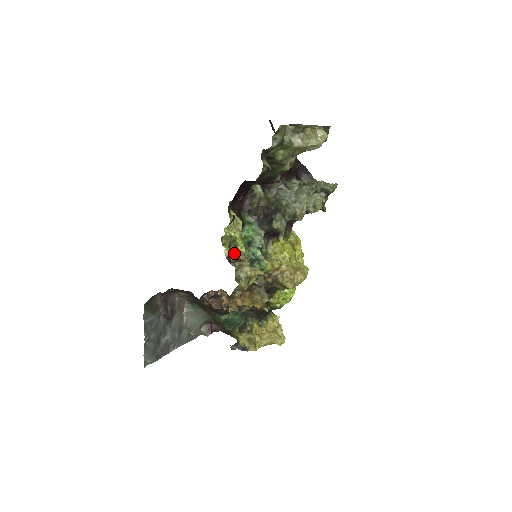
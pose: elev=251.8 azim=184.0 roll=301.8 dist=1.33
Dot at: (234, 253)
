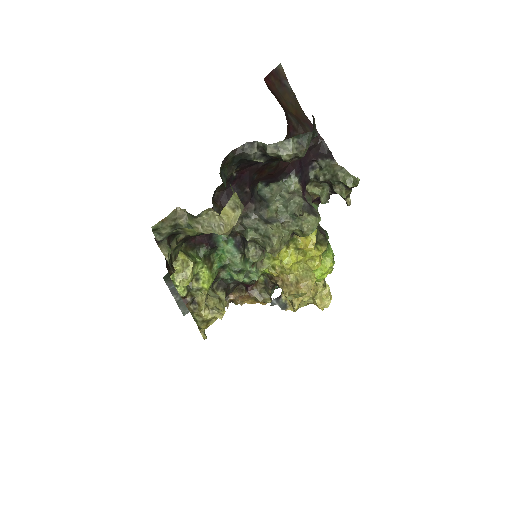
Dot at: (194, 289)
